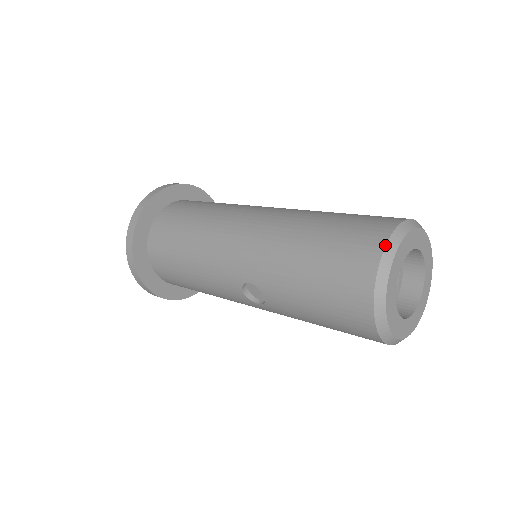
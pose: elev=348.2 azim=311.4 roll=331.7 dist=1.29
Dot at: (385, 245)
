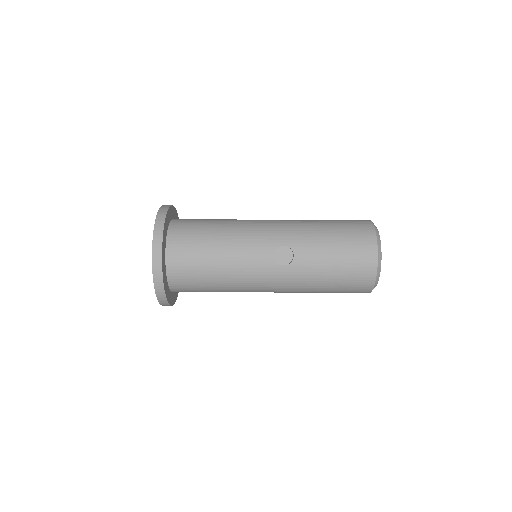
Dot at: (371, 221)
